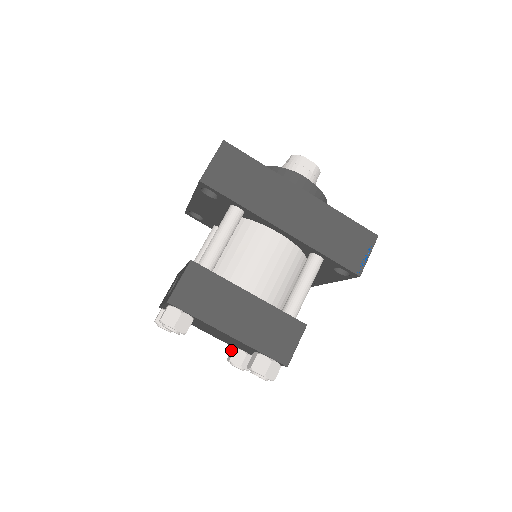
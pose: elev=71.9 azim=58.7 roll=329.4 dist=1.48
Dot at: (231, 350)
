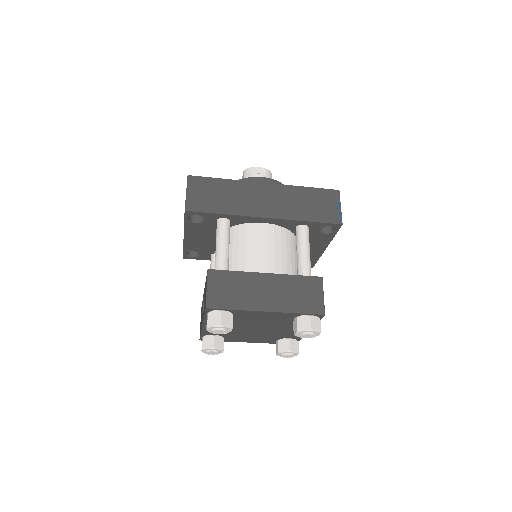
Dot at: occluded
